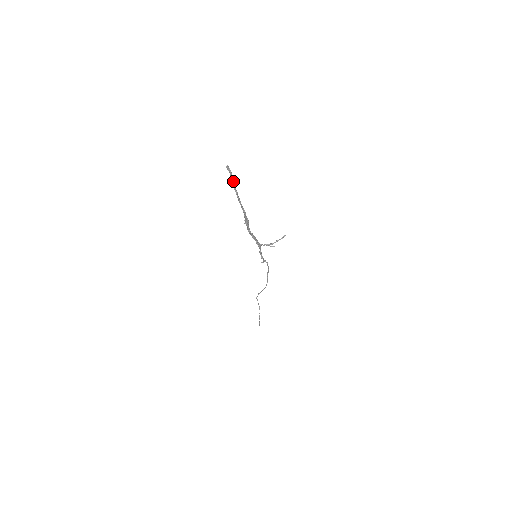
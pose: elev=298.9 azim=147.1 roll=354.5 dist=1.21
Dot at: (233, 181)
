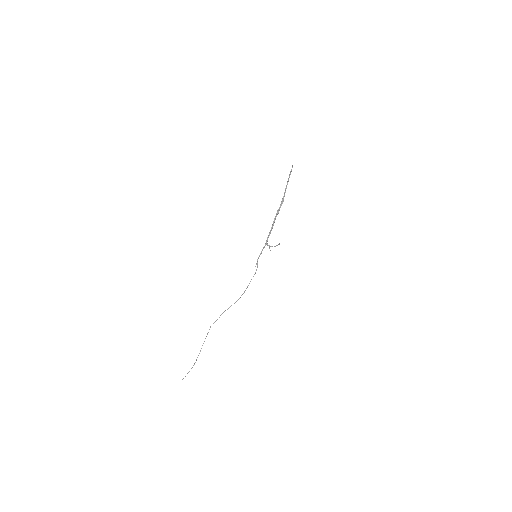
Dot at: occluded
